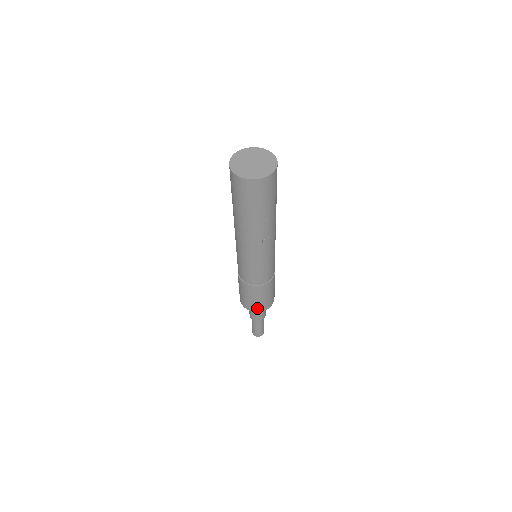
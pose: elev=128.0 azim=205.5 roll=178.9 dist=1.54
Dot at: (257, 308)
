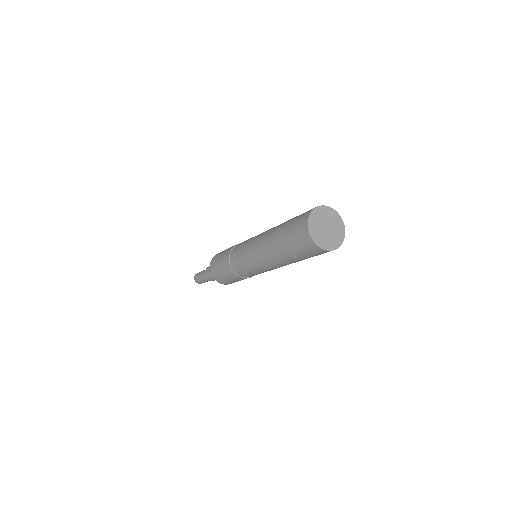
Dot at: (217, 277)
